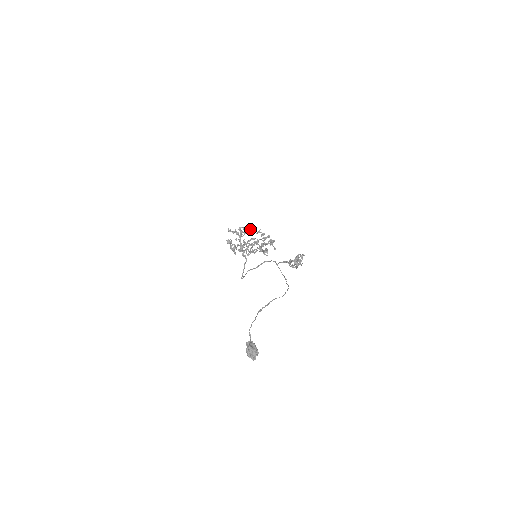
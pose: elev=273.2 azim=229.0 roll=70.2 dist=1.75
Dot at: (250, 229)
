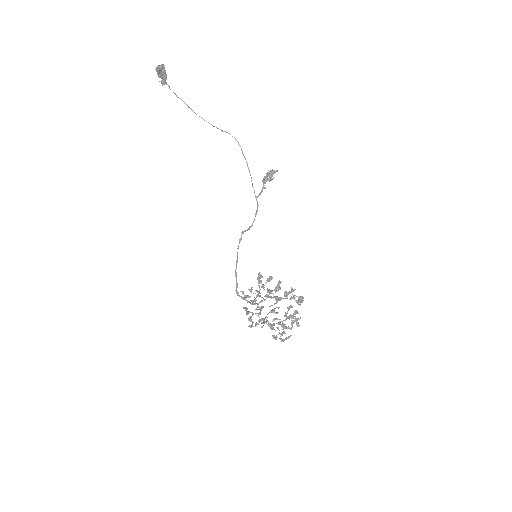
Dot at: (275, 298)
